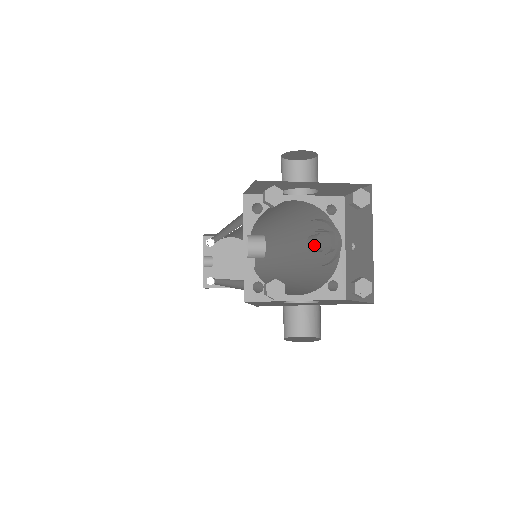
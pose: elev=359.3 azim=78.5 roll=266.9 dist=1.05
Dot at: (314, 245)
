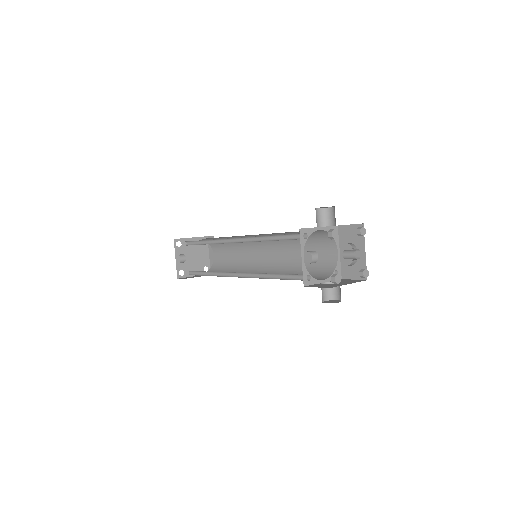
Dot at: (352, 256)
